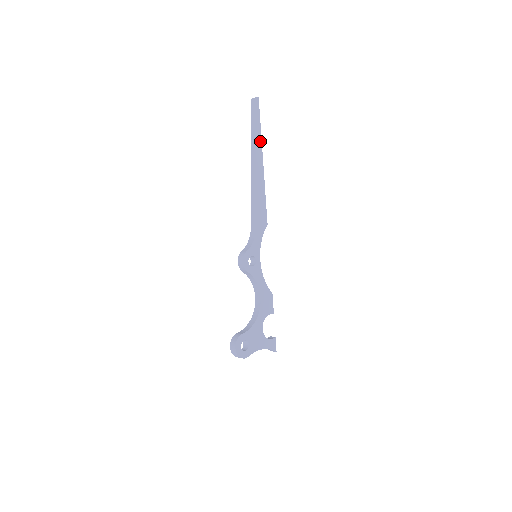
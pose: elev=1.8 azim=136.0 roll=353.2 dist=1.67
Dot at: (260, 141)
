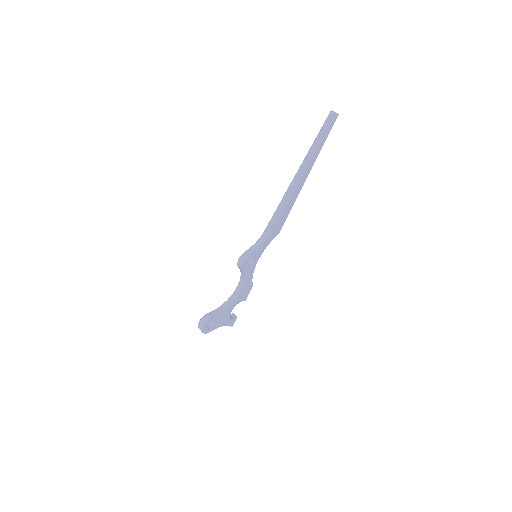
Dot at: (316, 158)
